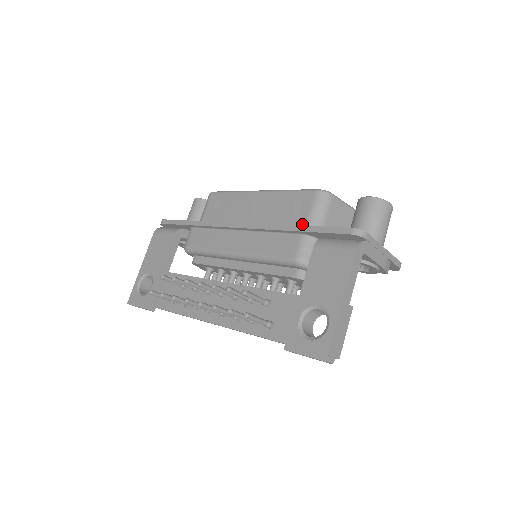
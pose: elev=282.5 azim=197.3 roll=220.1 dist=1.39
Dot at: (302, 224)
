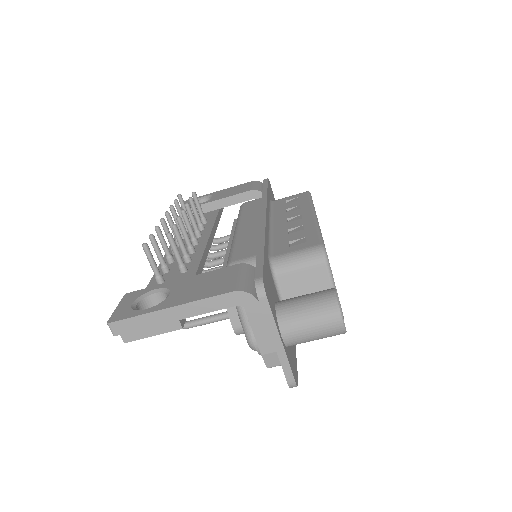
Dot at: (277, 253)
